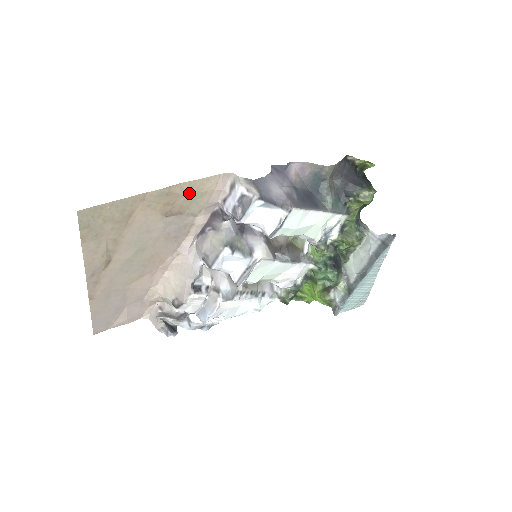
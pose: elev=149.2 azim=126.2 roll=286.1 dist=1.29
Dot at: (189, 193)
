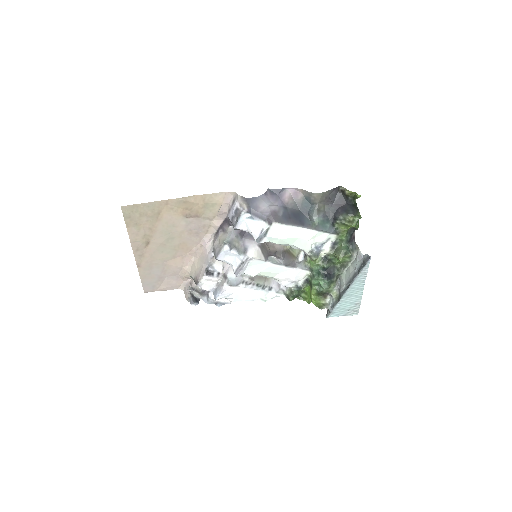
Dot at: (202, 203)
